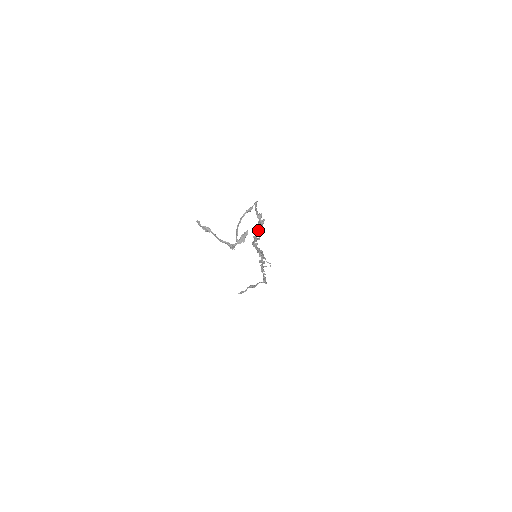
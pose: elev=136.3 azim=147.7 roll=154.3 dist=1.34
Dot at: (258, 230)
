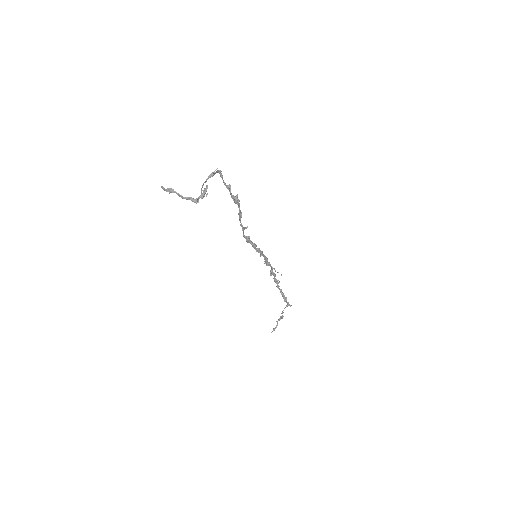
Dot at: occluded
